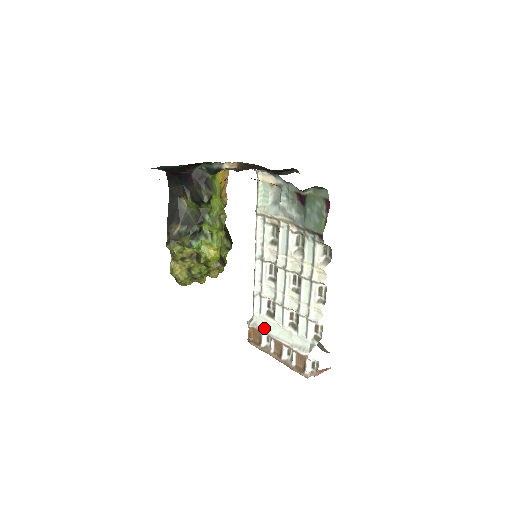
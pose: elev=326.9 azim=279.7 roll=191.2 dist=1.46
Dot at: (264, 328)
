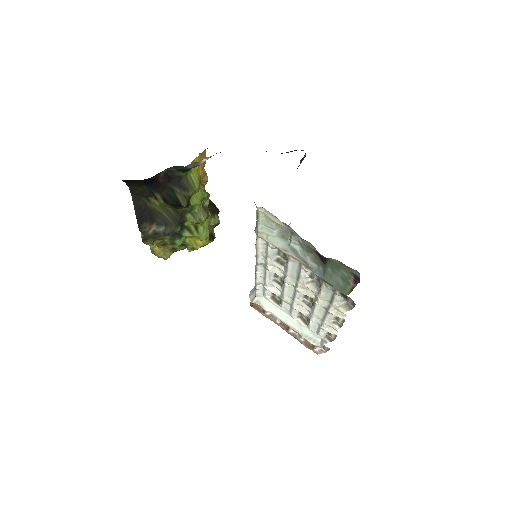
Dot at: (269, 310)
